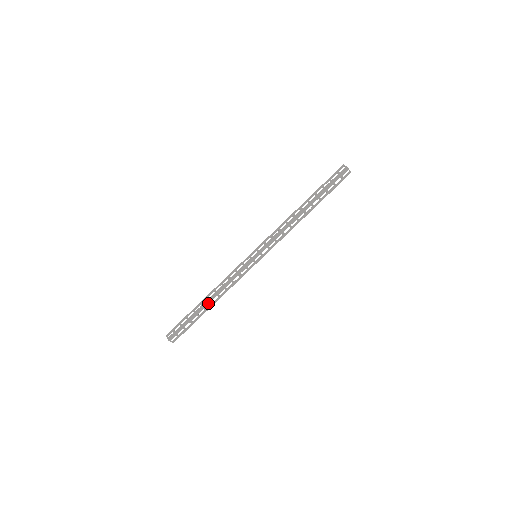
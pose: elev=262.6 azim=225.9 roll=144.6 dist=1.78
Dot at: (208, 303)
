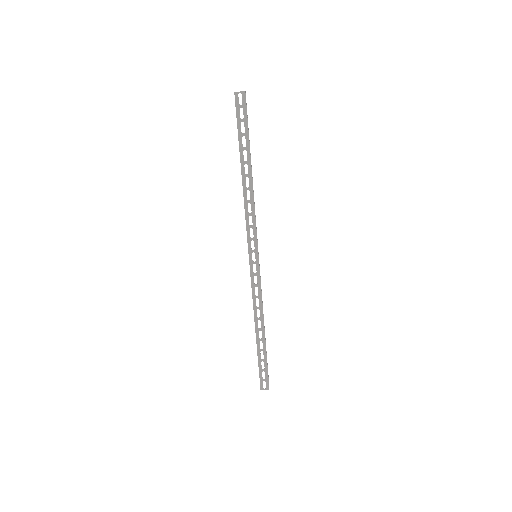
Dot at: (264, 332)
